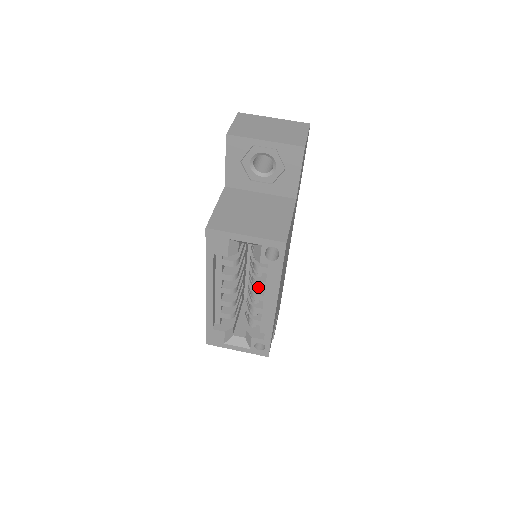
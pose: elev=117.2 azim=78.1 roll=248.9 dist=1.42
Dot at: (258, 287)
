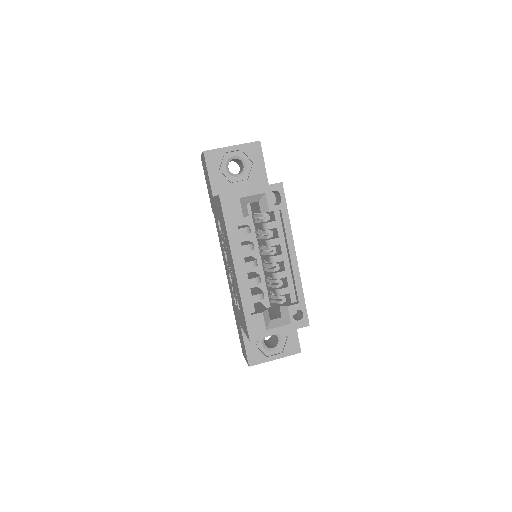
Dot at: (274, 250)
